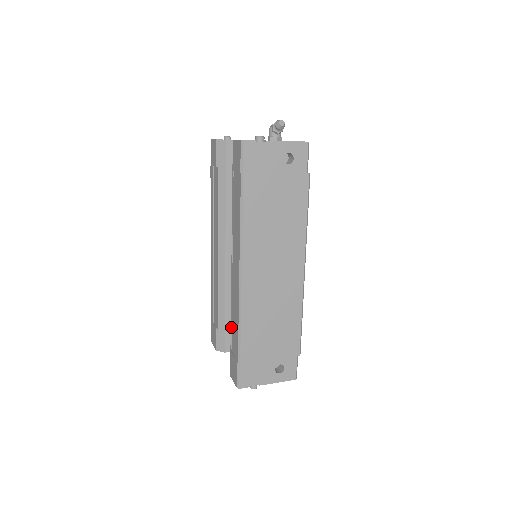
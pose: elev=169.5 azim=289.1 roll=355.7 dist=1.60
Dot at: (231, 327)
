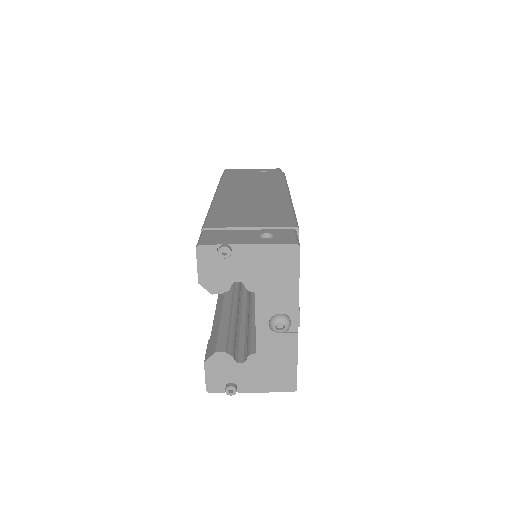
Dot at: (229, 331)
